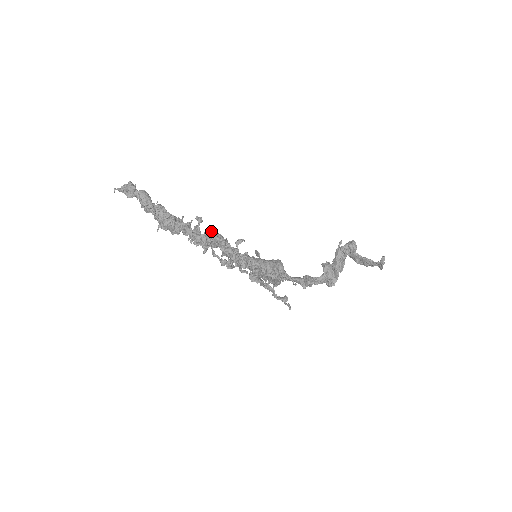
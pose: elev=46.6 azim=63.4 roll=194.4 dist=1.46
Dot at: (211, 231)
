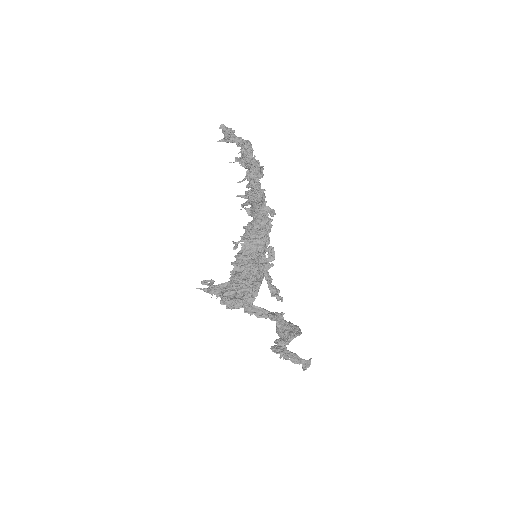
Dot at: (251, 207)
